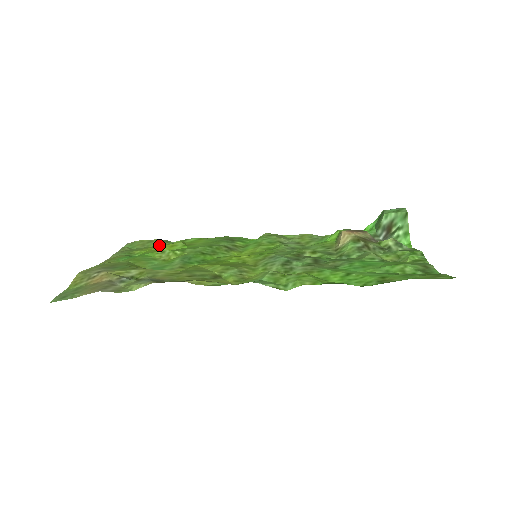
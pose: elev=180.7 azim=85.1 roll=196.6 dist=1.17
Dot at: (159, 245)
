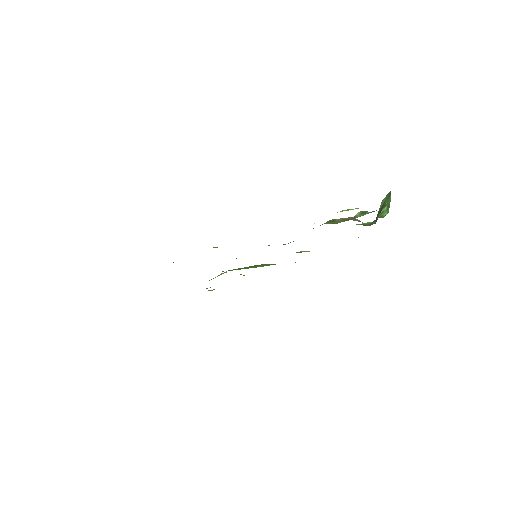
Dot at: occluded
